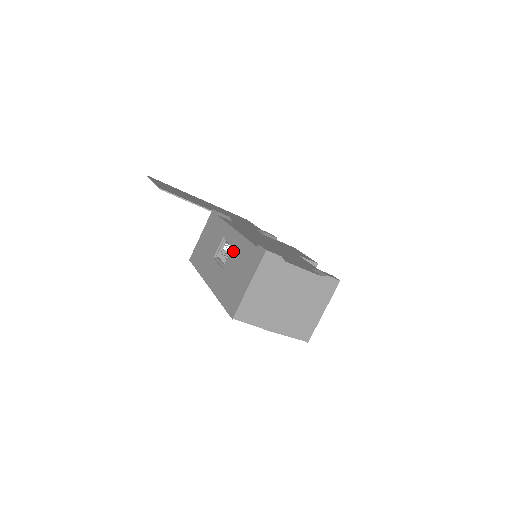
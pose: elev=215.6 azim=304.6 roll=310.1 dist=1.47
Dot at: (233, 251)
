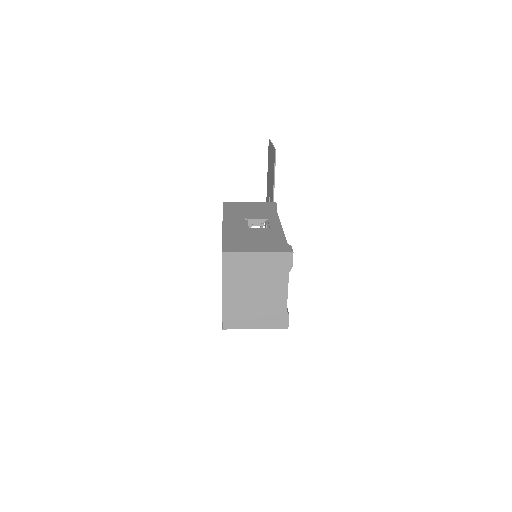
Dot at: (266, 230)
